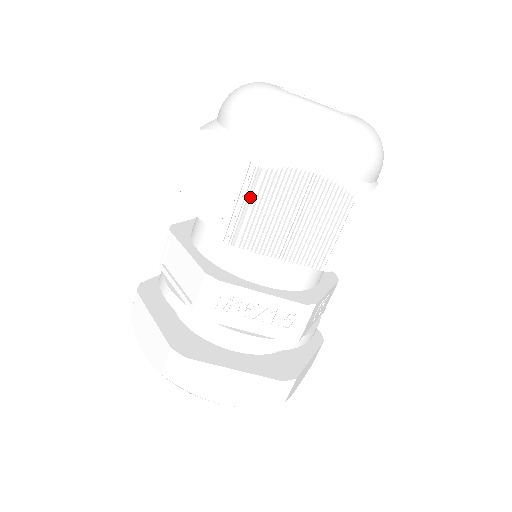
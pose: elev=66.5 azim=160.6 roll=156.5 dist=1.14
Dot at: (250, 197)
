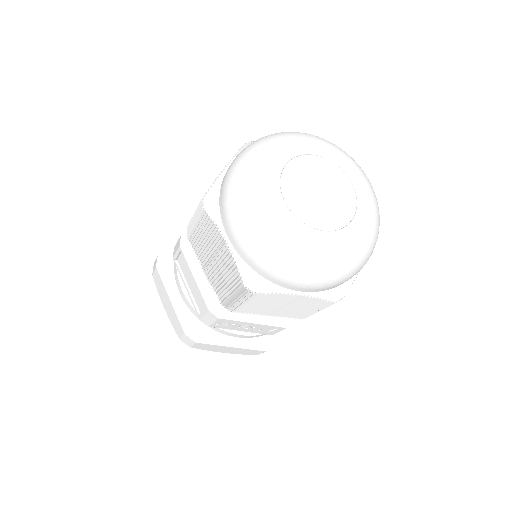
Dot at: (243, 298)
